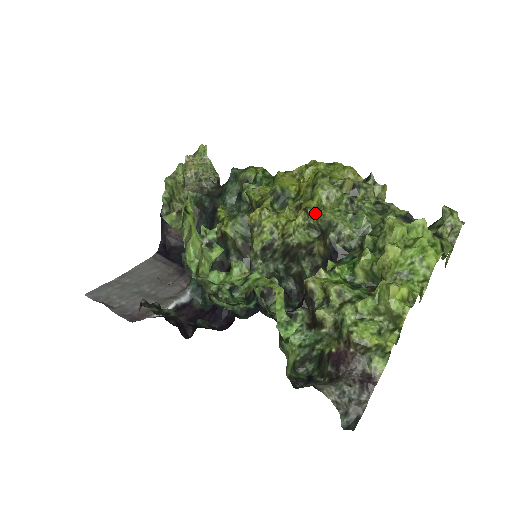
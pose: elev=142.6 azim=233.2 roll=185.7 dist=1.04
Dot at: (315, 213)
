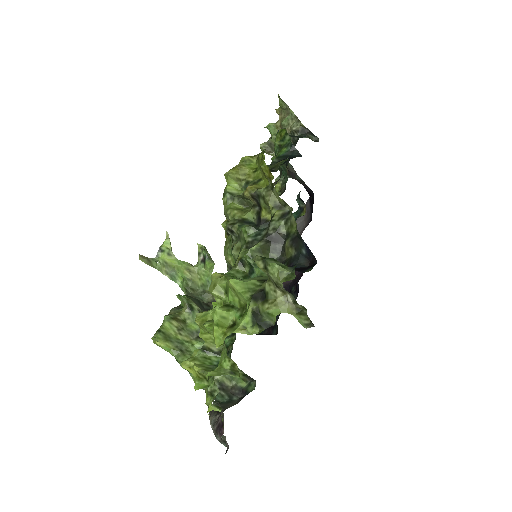
Dot at: occluded
